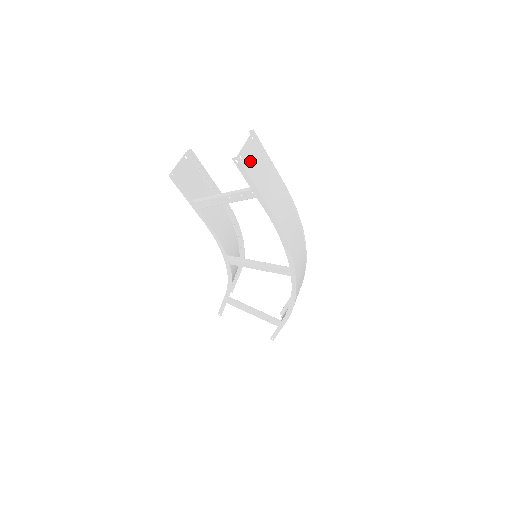
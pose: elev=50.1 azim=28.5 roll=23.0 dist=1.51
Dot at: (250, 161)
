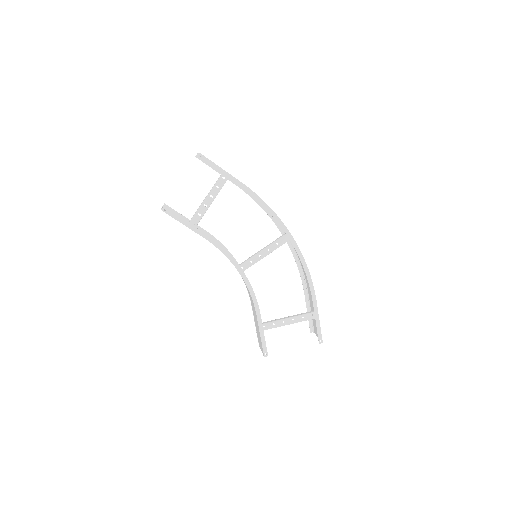
Dot at: occluded
